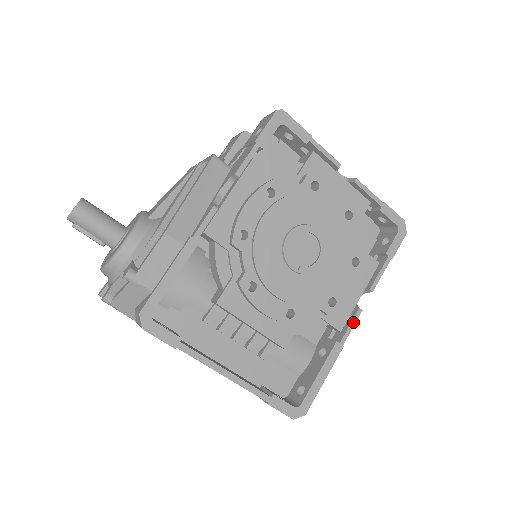
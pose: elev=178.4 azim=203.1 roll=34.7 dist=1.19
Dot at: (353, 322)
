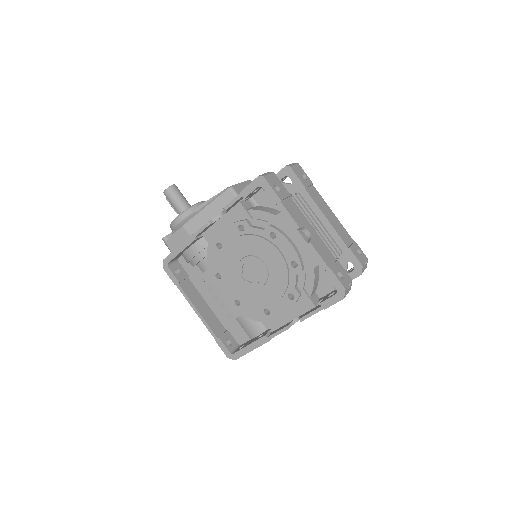
Dot at: (280, 331)
